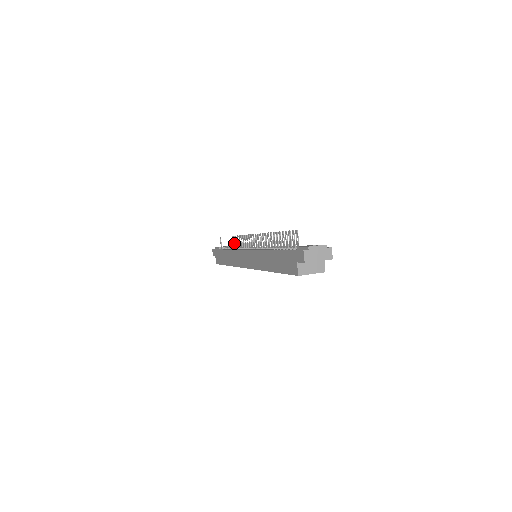
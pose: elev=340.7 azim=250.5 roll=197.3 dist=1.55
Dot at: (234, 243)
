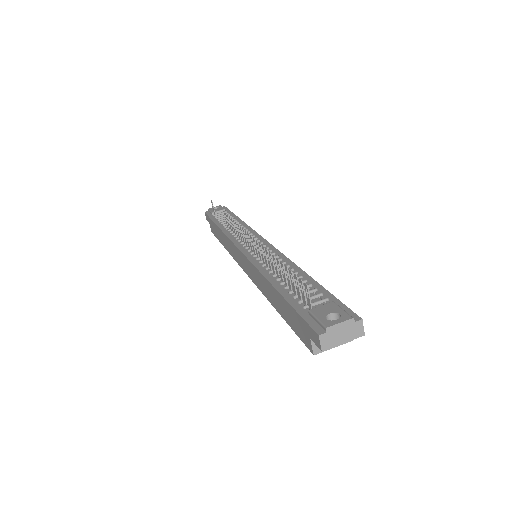
Dot at: (227, 222)
